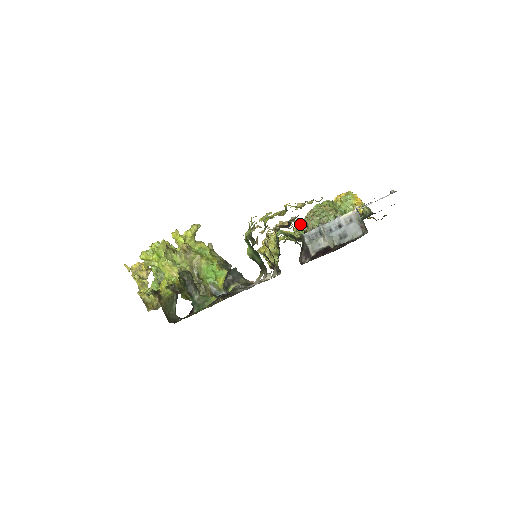
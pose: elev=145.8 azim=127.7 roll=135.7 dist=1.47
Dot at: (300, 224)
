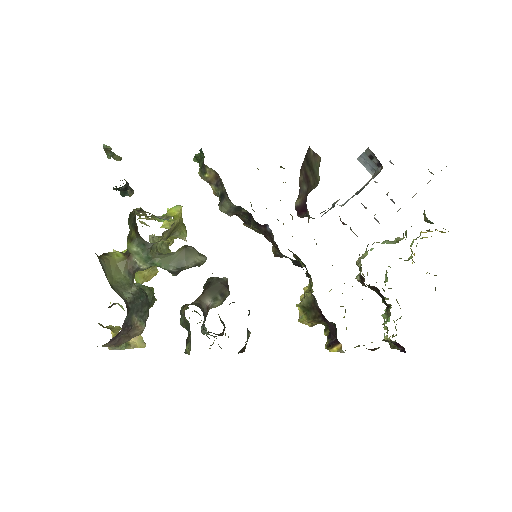
Dot at: occluded
